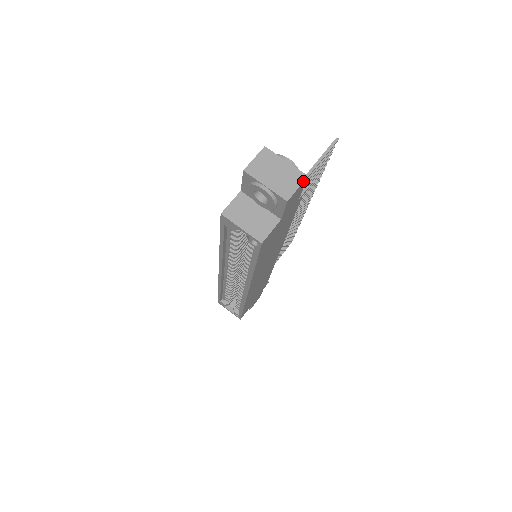
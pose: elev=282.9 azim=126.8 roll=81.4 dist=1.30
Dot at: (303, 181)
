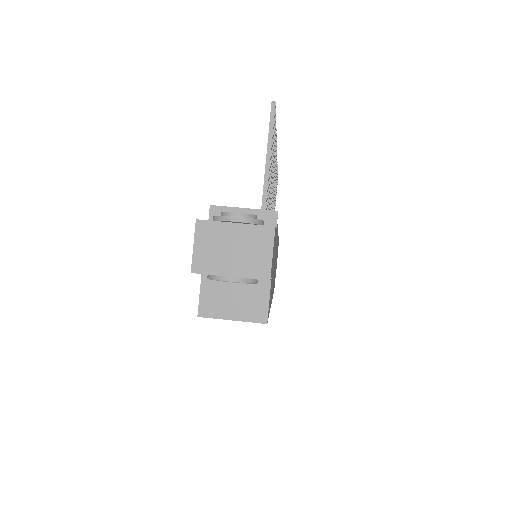
Dot at: (273, 238)
